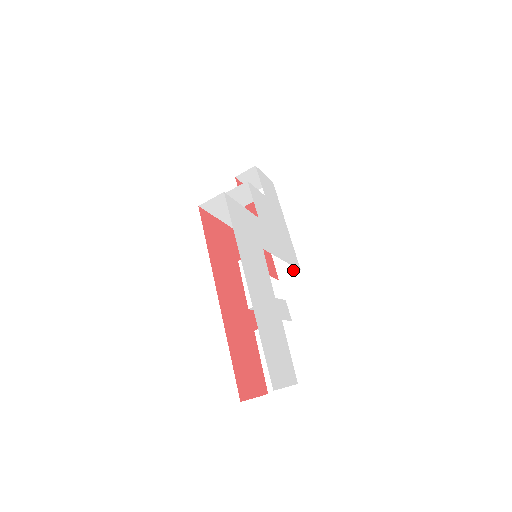
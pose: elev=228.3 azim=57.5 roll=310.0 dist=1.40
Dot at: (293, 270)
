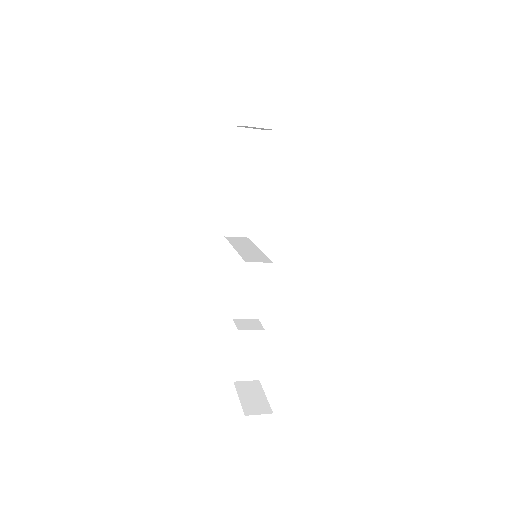
Dot at: (242, 234)
